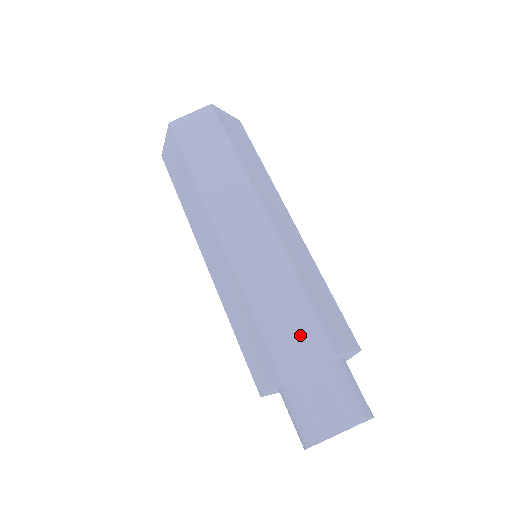
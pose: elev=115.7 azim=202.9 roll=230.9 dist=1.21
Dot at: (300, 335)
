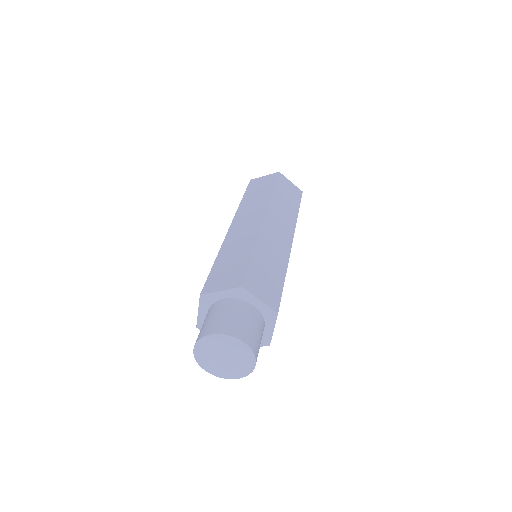
Dot at: (267, 287)
